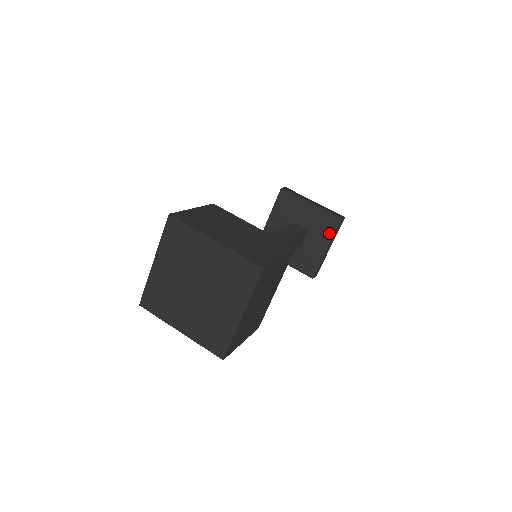
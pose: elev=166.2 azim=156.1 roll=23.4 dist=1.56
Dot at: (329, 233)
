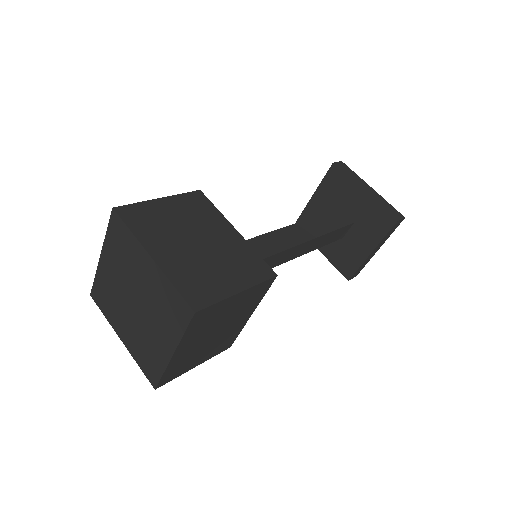
Dot at: (378, 233)
